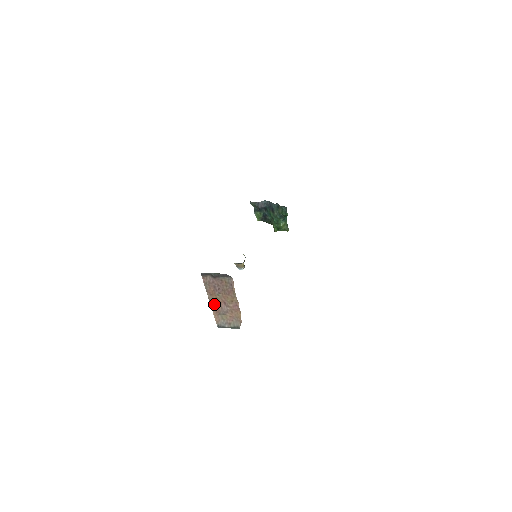
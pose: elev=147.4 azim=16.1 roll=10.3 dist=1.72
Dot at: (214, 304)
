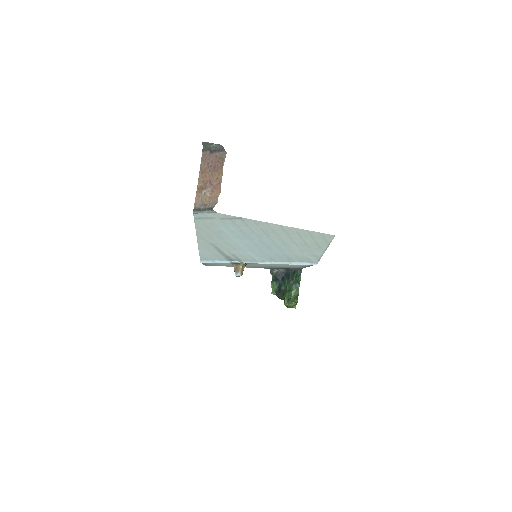
Dot at: (201, 184)
